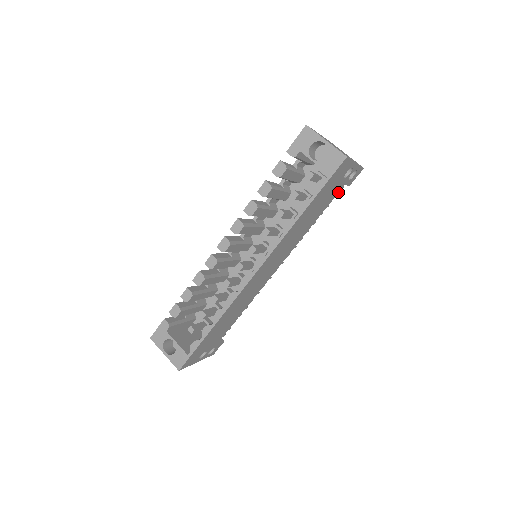
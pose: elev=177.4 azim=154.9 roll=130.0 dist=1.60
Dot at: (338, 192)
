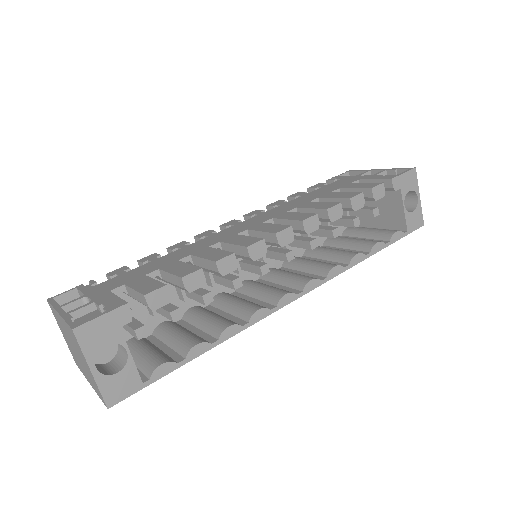
Dot at: occluded
